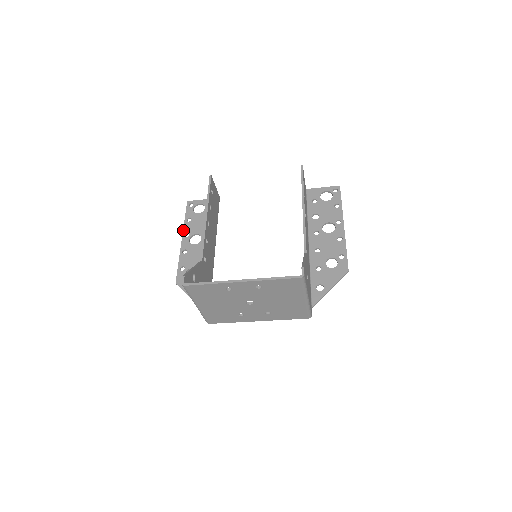
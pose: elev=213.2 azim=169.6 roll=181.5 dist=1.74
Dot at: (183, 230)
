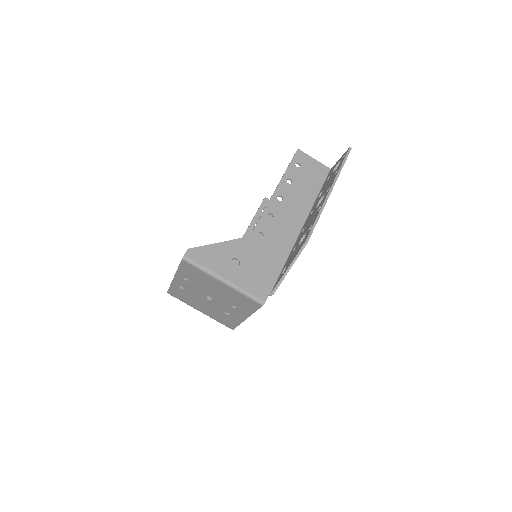
Dot at: occluded
